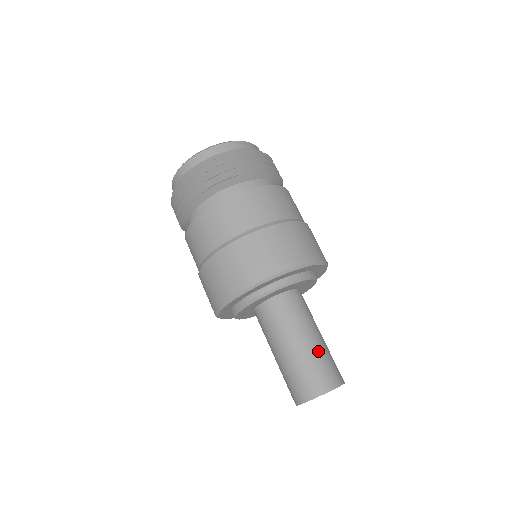
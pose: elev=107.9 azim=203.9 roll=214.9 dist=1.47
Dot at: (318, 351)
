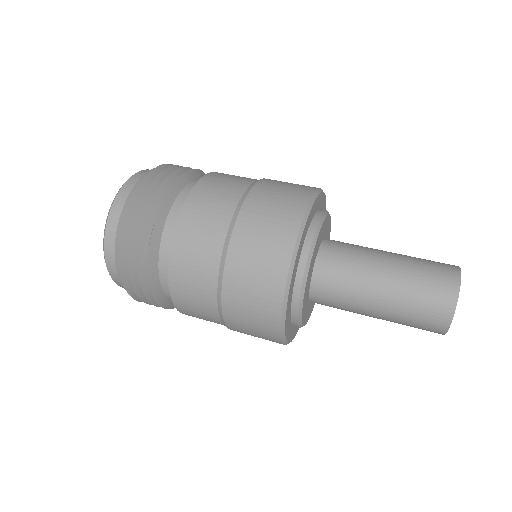
Dot at: occluded
